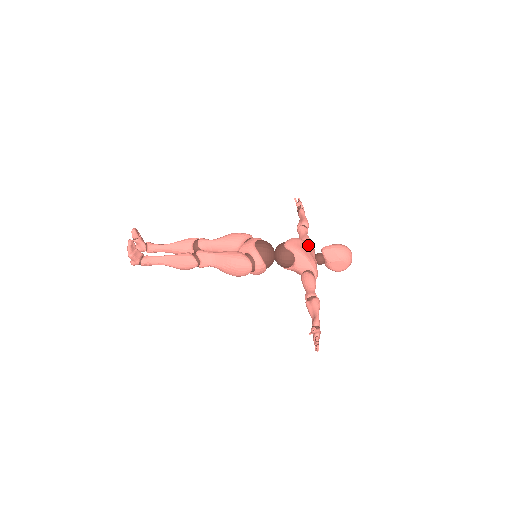
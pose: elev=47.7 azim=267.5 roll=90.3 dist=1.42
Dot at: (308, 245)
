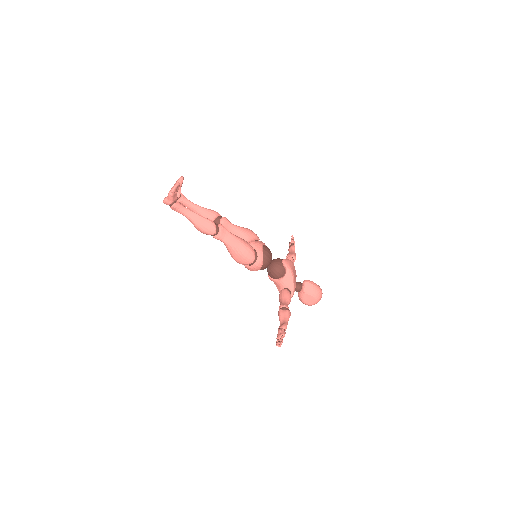
Dot at: occluded
